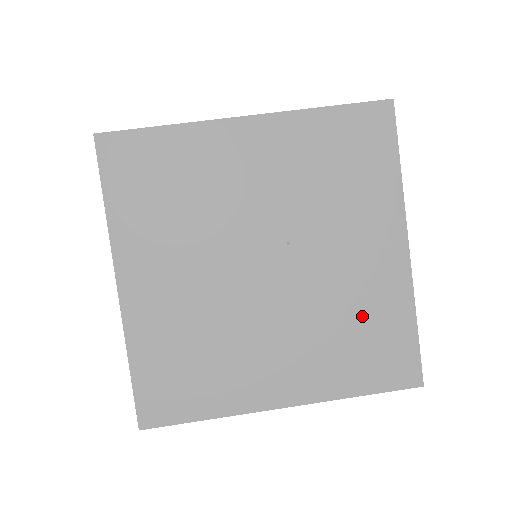
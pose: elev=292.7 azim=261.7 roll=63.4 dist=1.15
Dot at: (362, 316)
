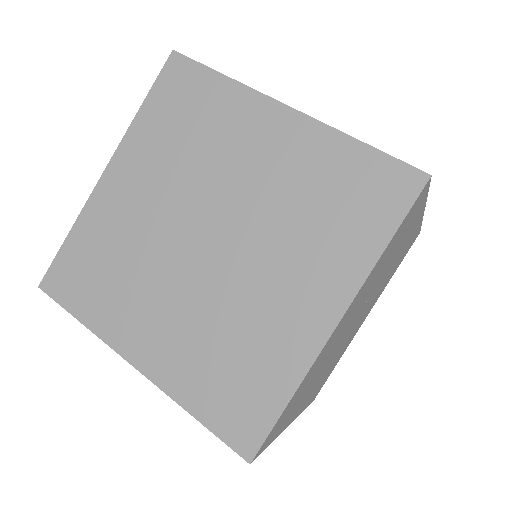
Dot at: occluded
